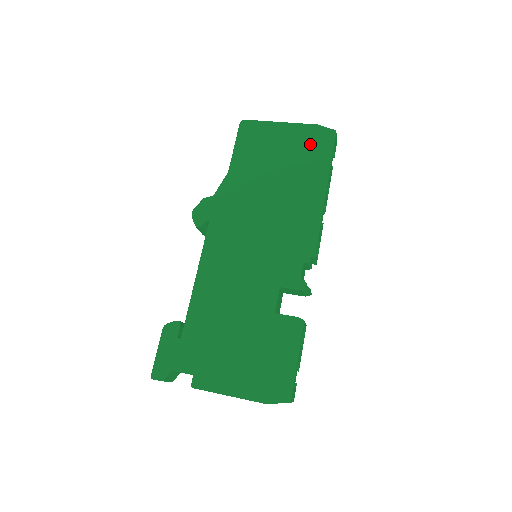
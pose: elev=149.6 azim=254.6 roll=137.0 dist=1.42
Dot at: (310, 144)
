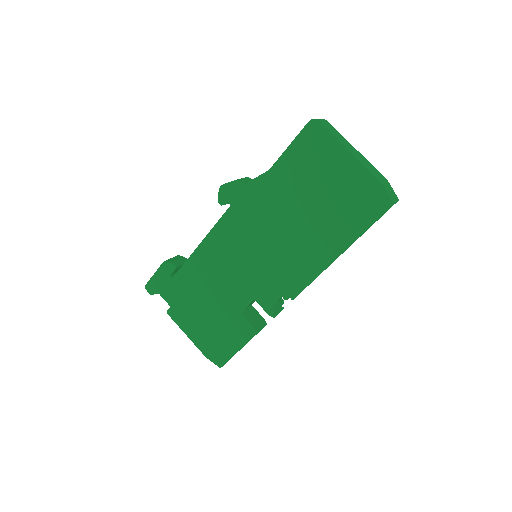
Dot at: (359, 199)
